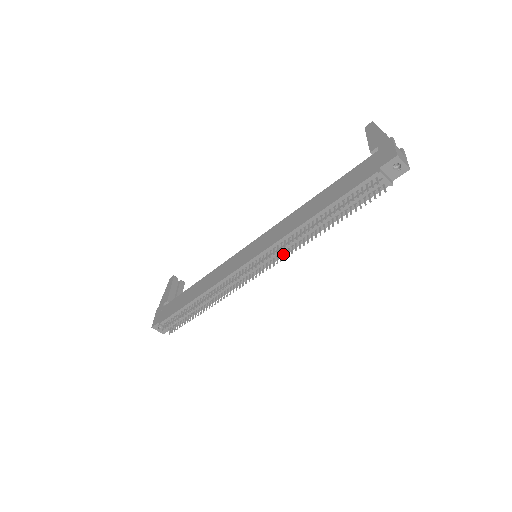
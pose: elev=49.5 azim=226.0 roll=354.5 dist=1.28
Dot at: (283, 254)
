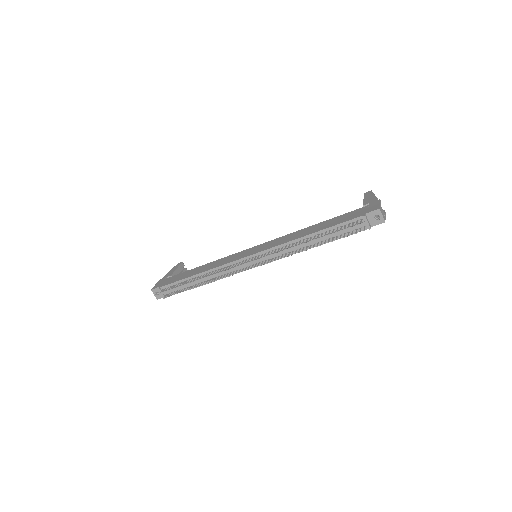
Dot at: (277, 258)
